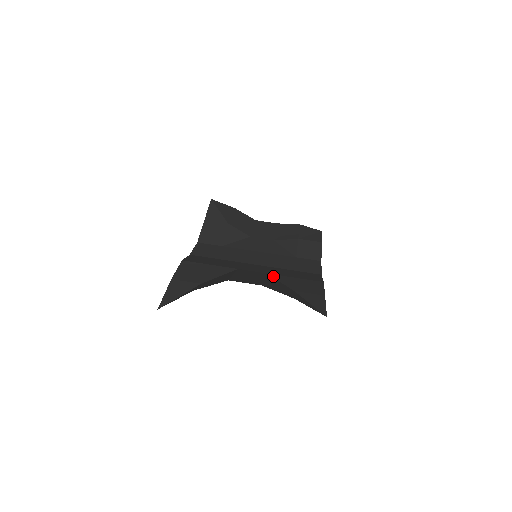
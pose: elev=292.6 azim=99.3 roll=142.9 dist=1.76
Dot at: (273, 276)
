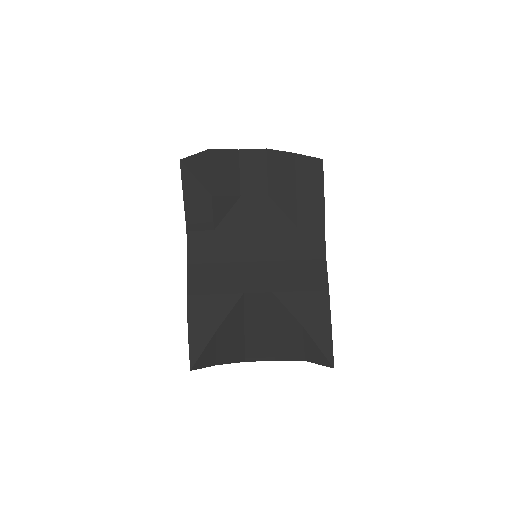
Dot at: (279, 298)
